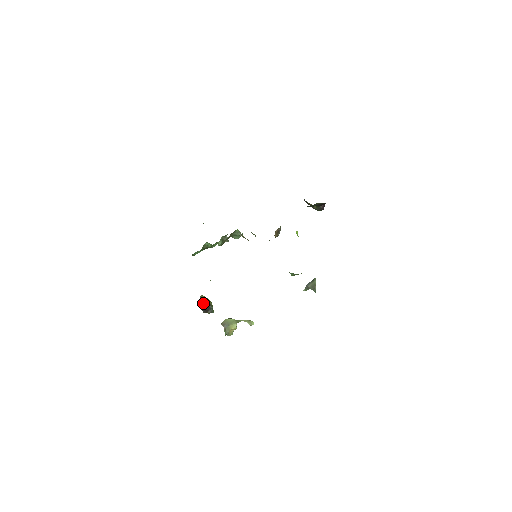
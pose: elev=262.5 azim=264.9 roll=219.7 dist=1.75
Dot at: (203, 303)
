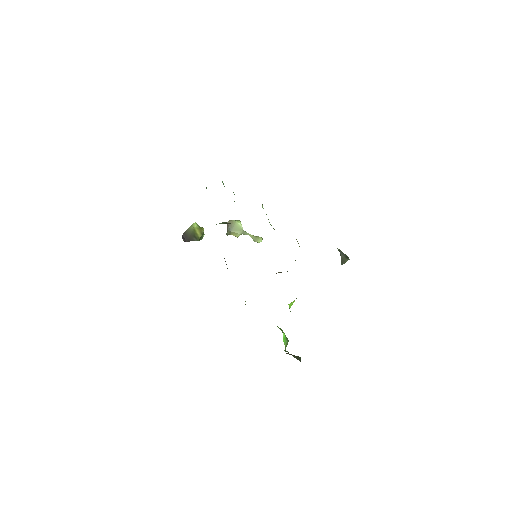
Dot at: (185, 238)
